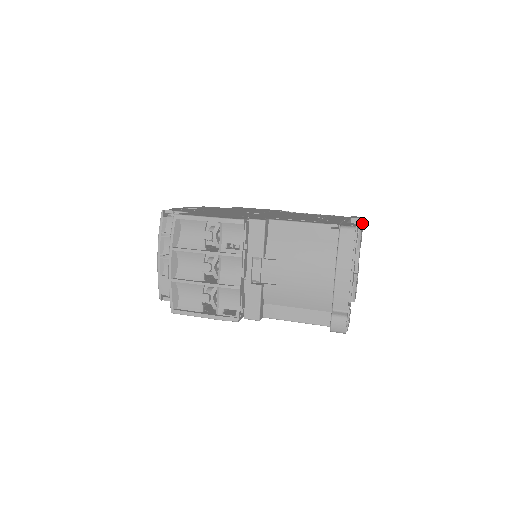
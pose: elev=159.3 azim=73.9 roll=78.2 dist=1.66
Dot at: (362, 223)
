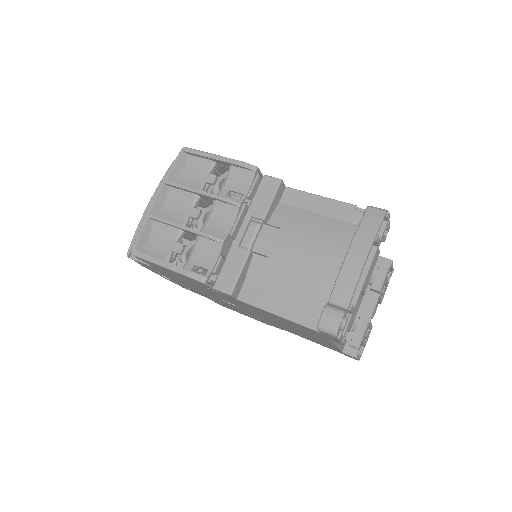
Dot at: (390, 274)
